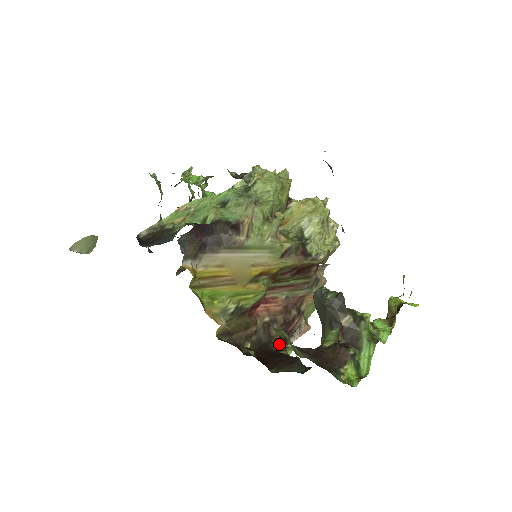
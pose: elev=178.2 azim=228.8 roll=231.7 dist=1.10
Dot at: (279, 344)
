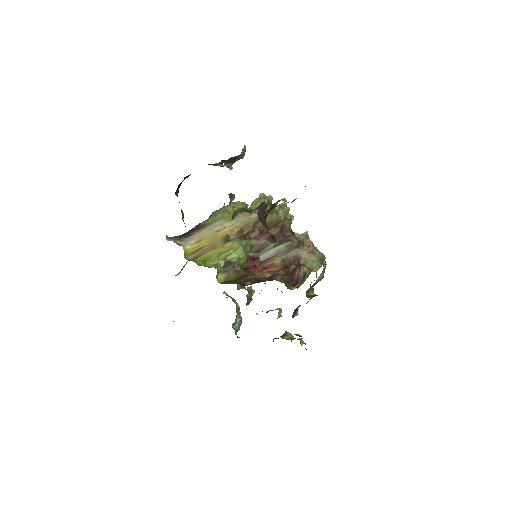
Dot at: occluded
